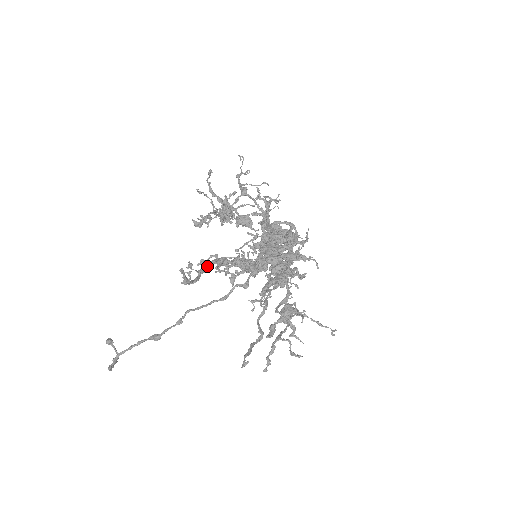
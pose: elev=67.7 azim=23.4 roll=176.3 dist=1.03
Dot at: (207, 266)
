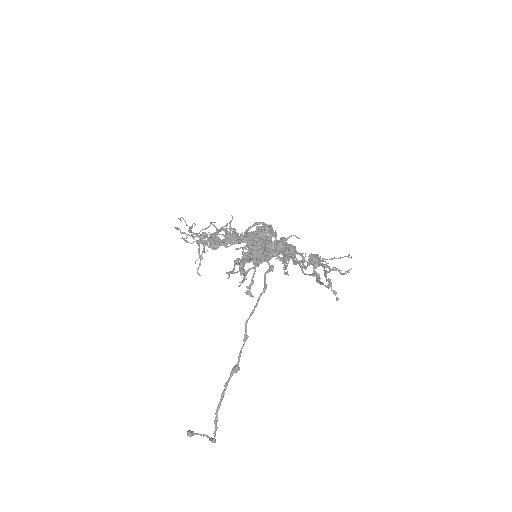
Dot at: (242, 264)
